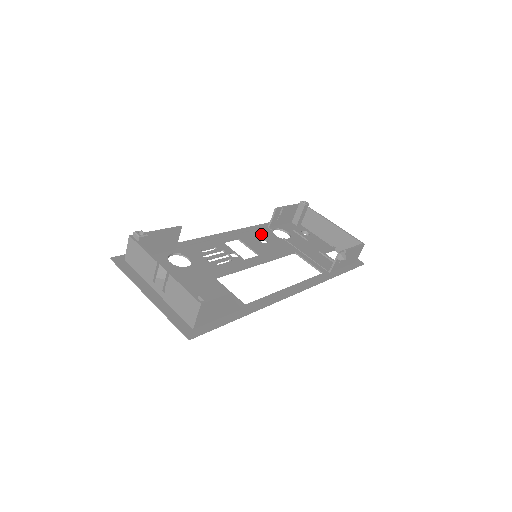
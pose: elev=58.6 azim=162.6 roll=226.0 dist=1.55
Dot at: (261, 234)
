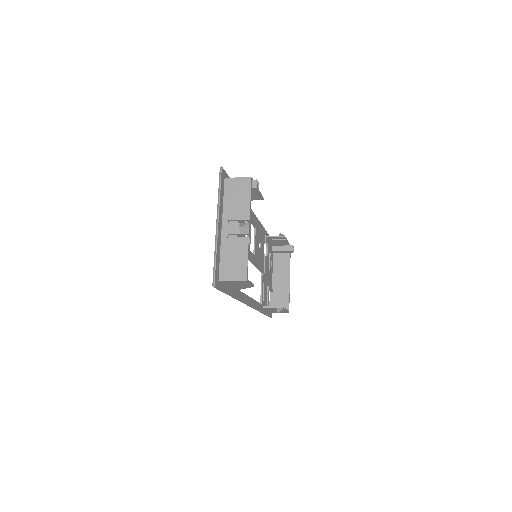
Dot at: (262, 238)
